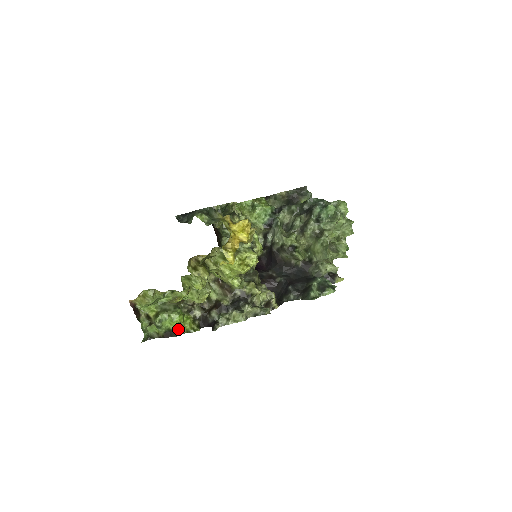
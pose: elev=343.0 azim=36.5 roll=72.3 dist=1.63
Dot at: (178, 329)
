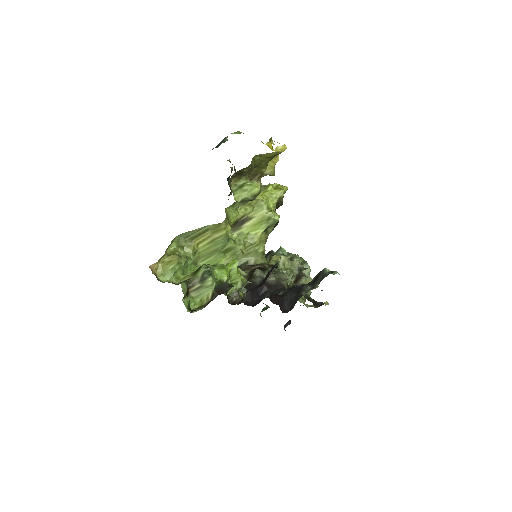
Dot at: (230, 283)
